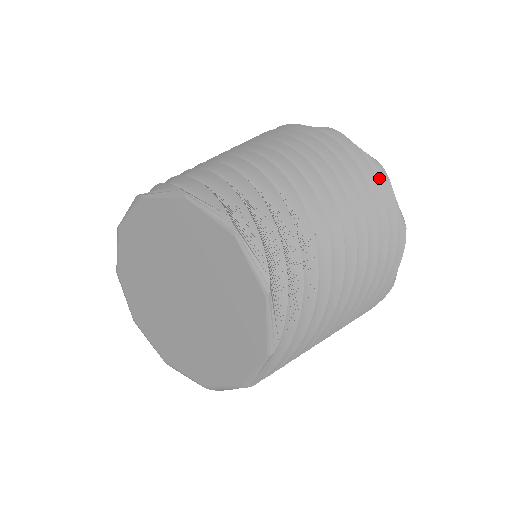
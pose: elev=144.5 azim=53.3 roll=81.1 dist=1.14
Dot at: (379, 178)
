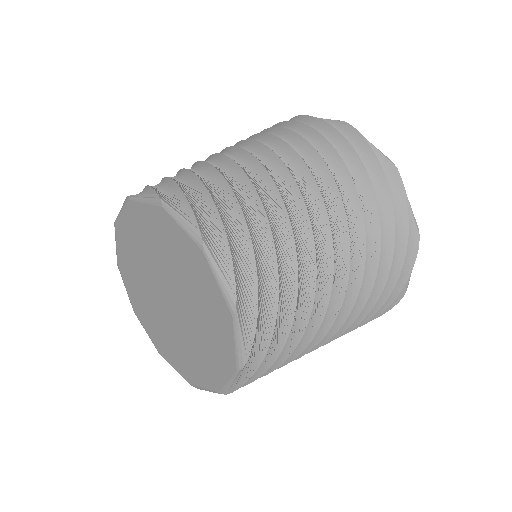
Dot at: (344, 132)
